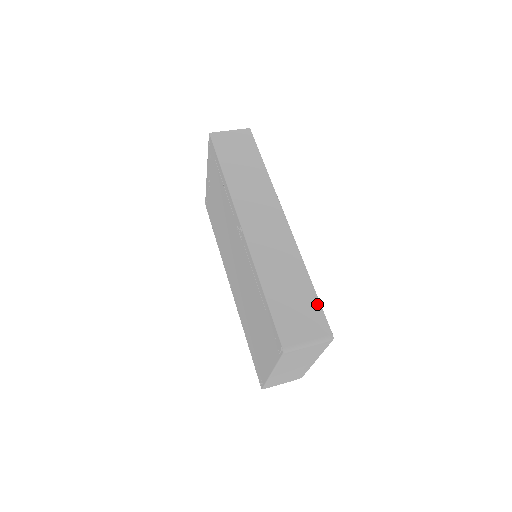
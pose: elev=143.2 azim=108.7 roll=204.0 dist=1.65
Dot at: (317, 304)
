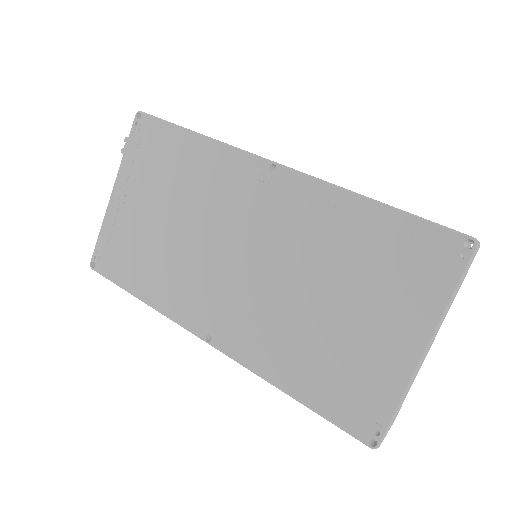
Dot at: occluded
